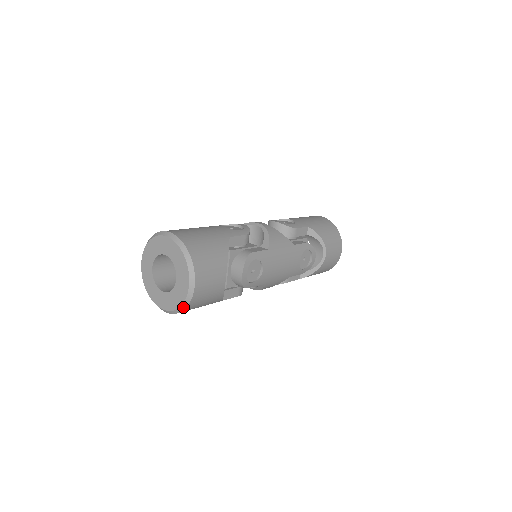
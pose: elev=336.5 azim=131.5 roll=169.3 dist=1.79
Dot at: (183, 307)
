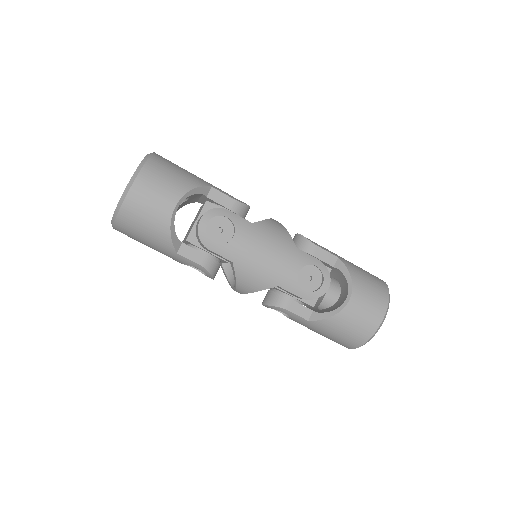
Dot at: (118, 209)
